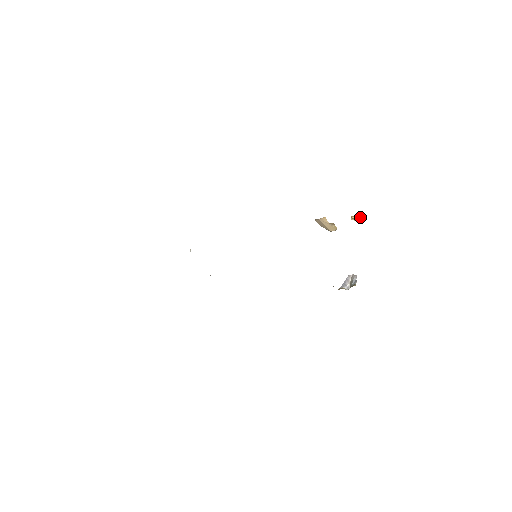
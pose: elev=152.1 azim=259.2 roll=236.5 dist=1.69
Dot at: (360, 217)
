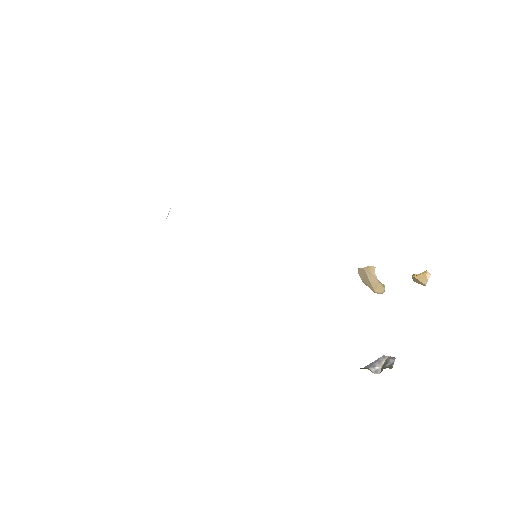
Dot at: (428, 275)
